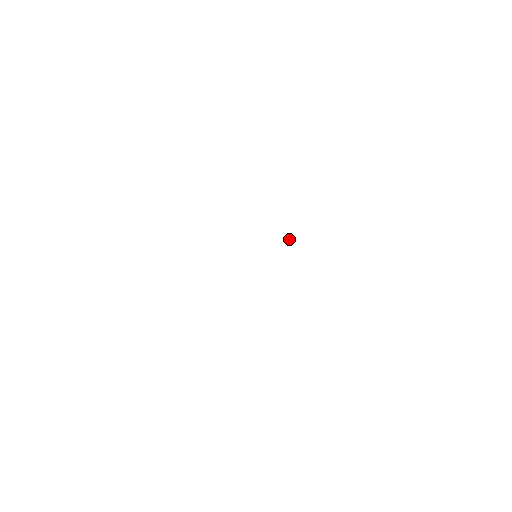
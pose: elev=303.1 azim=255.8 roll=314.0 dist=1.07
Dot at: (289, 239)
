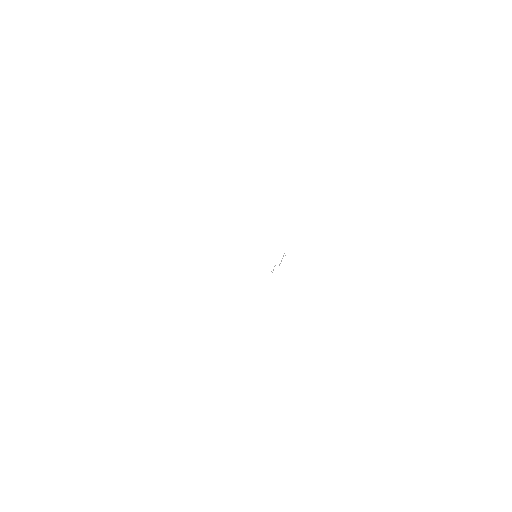
Dot at: (280, 263)
